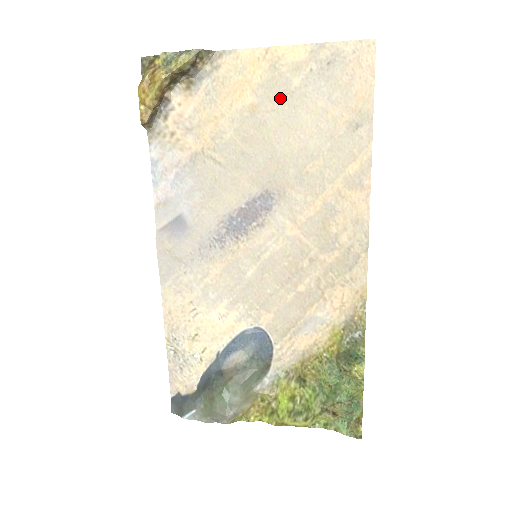
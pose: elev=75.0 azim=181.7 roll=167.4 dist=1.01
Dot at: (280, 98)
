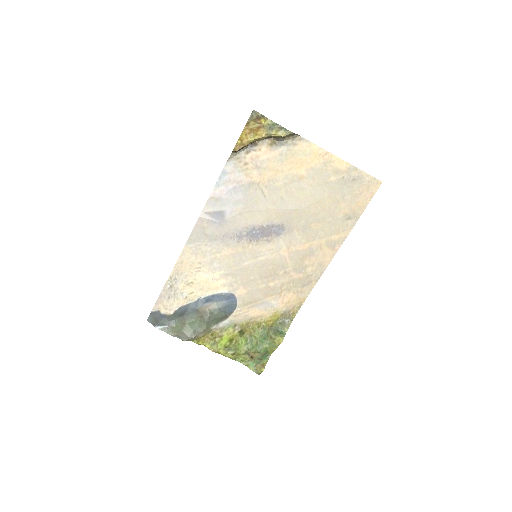
Dot at: (319, 182)
